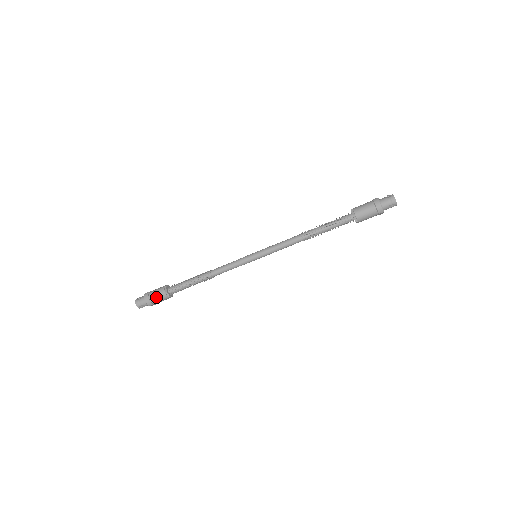
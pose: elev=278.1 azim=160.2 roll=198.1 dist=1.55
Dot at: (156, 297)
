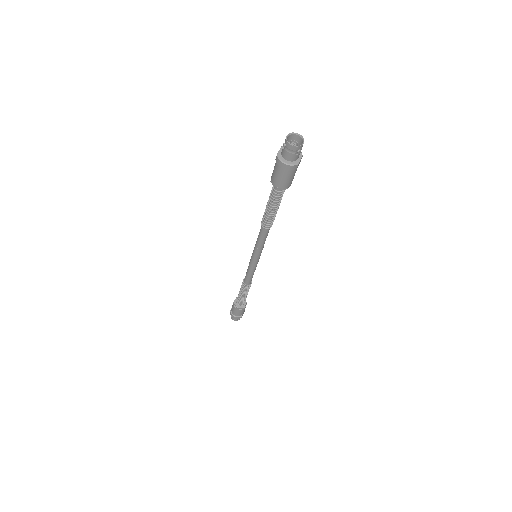
Dot at: (237, 313)
